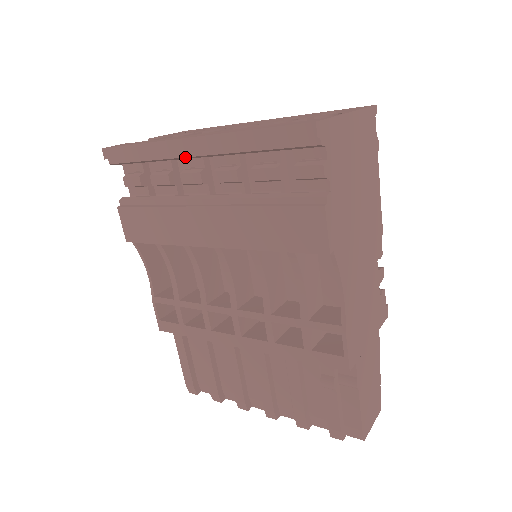
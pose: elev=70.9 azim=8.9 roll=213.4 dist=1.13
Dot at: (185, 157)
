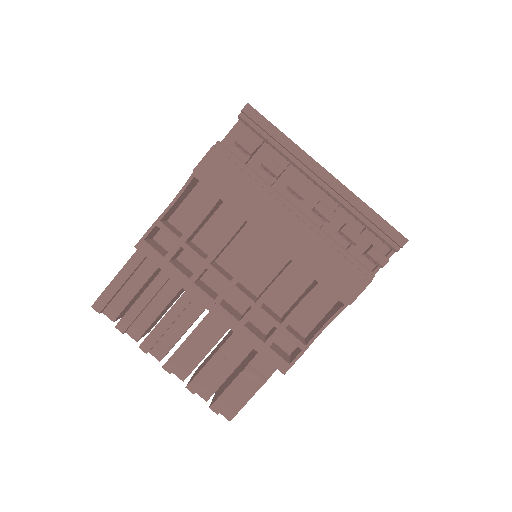
Dot at: (309, 175)
